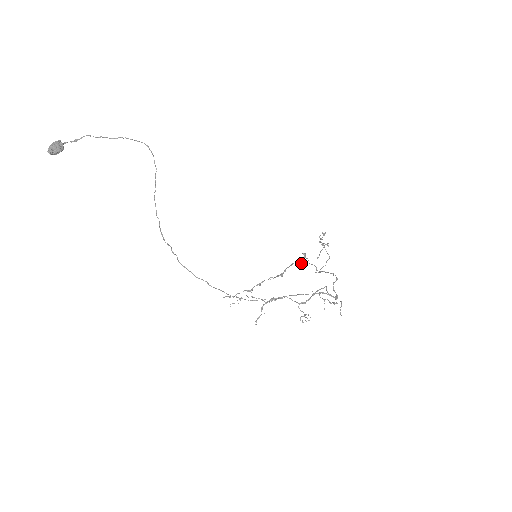
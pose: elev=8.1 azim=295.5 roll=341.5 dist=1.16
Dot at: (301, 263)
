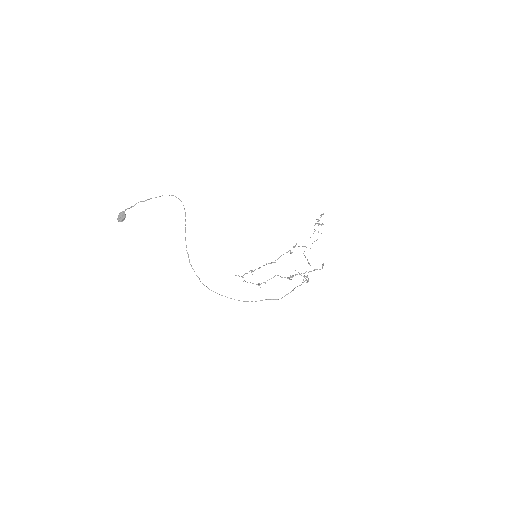
Dot at: (291, 253)
